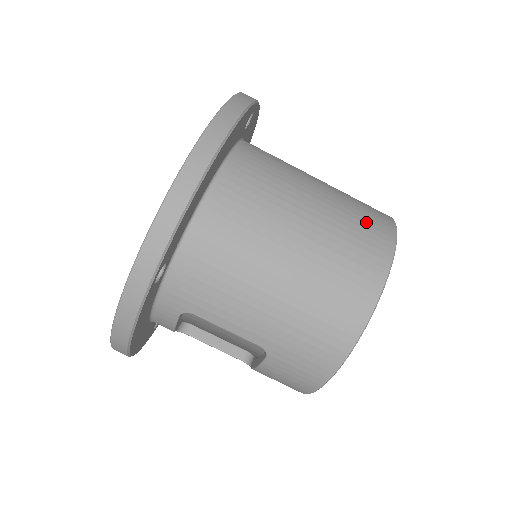
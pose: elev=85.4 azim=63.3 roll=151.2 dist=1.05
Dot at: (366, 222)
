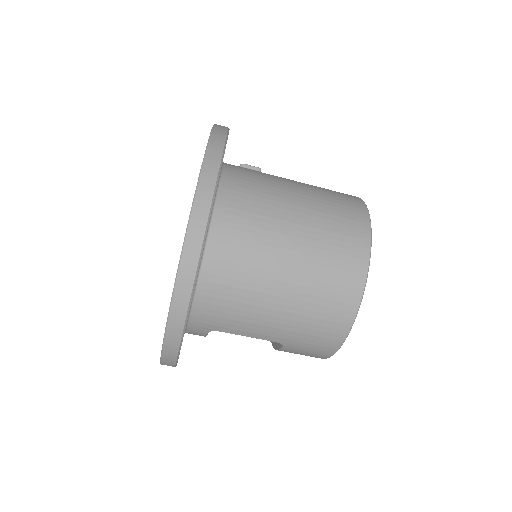
Dot at: (343, 226)
